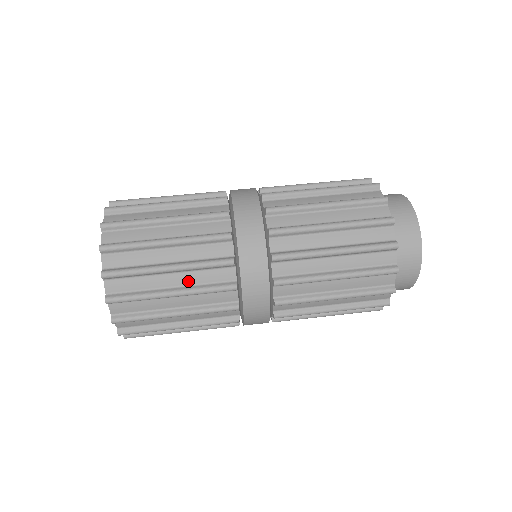
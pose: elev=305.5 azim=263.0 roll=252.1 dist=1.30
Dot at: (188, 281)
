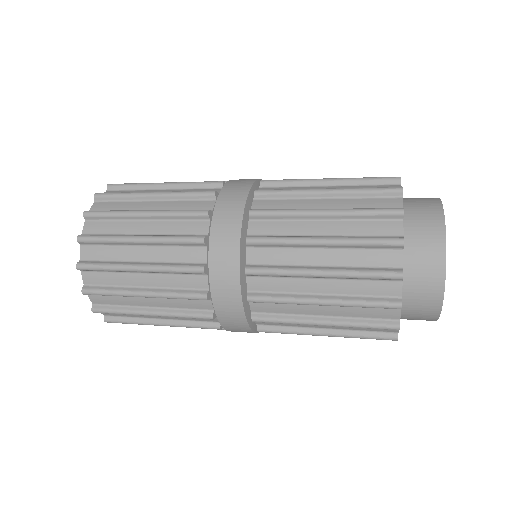
Dot at: (159, 283)
